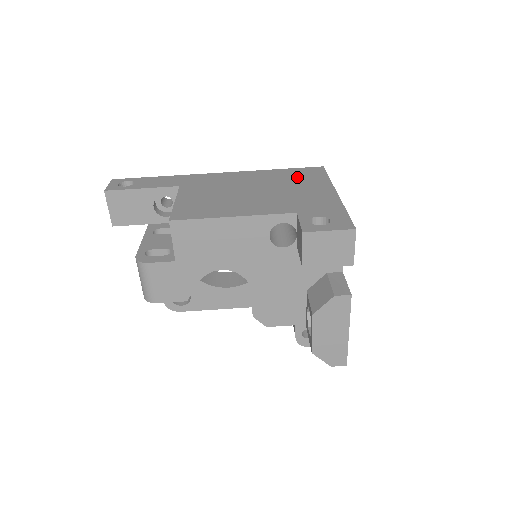
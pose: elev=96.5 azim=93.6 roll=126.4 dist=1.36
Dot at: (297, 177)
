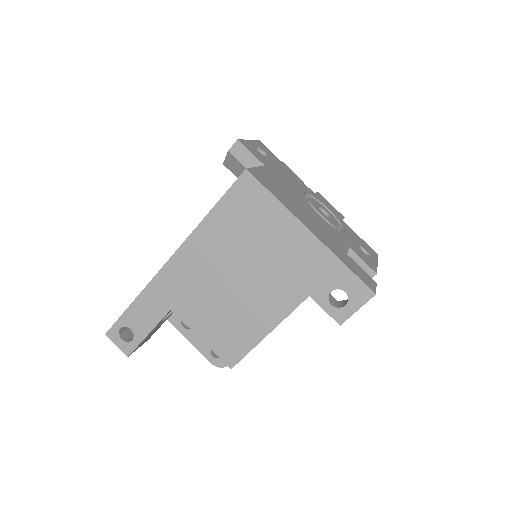
Dot at: (246, 219)
